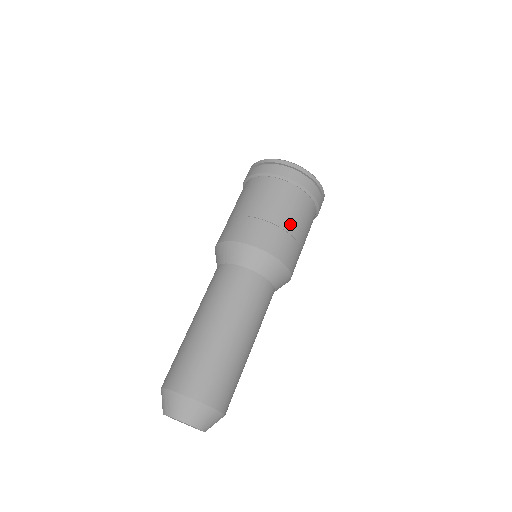
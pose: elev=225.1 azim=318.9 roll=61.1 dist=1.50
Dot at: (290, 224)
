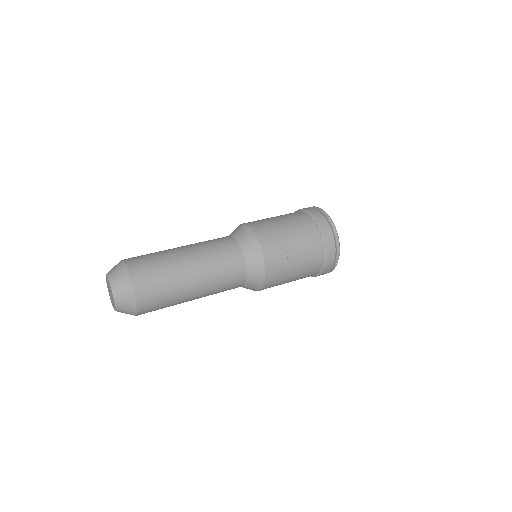
Dot at: (289, 236)
